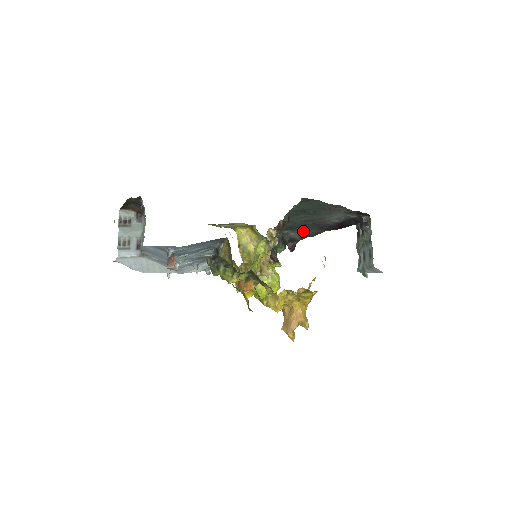
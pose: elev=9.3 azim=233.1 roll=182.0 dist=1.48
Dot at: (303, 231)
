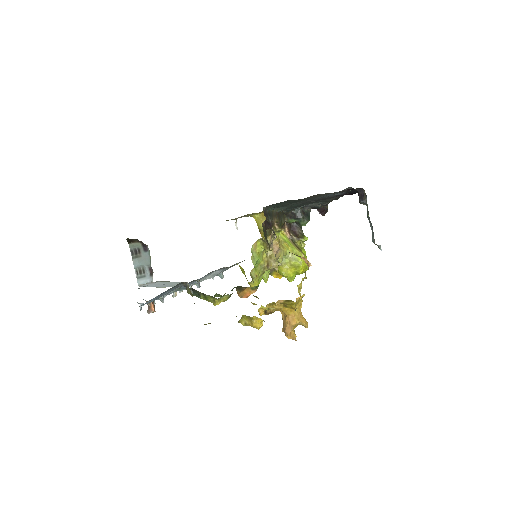
Dot at: (319, 201)
